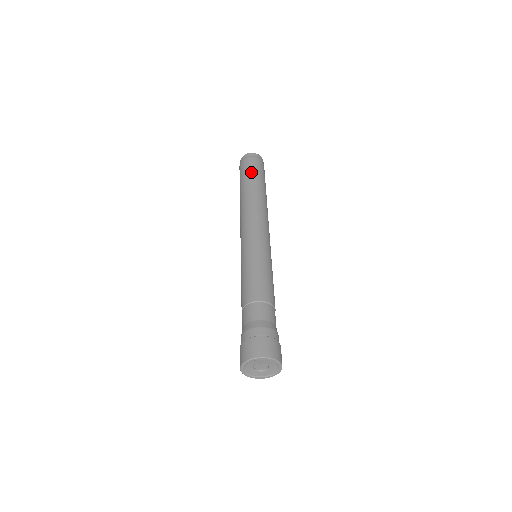
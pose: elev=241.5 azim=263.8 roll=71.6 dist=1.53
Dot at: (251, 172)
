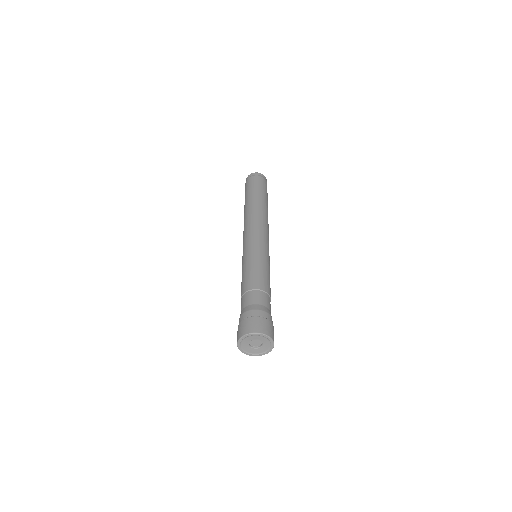
Dot at: (256, 188)
